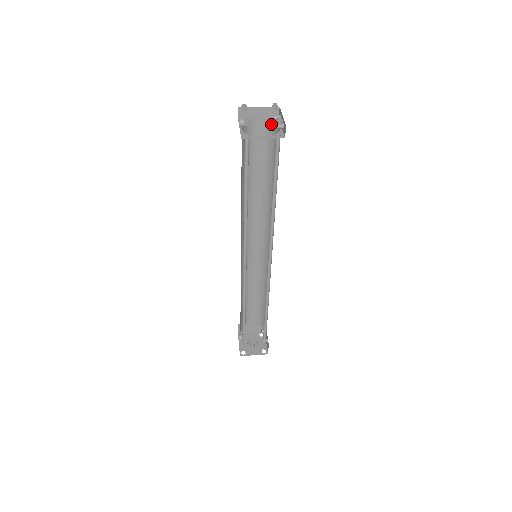
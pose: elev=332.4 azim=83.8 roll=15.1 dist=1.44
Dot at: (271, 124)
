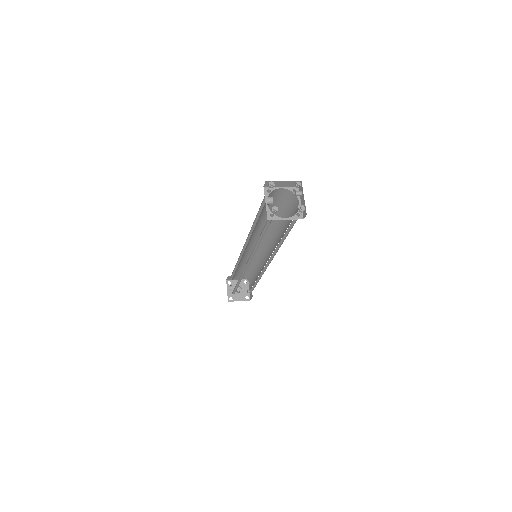
Dot at: (291, 193)
